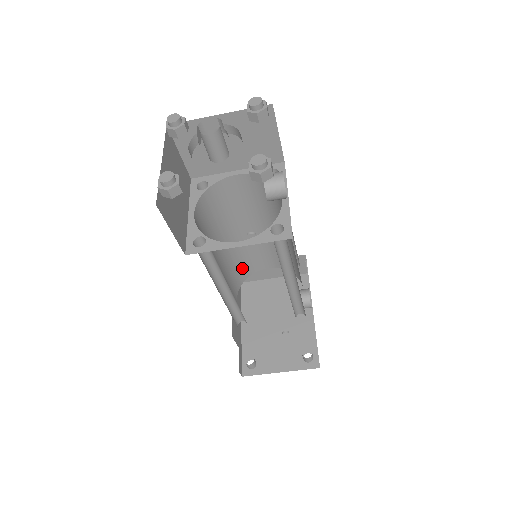
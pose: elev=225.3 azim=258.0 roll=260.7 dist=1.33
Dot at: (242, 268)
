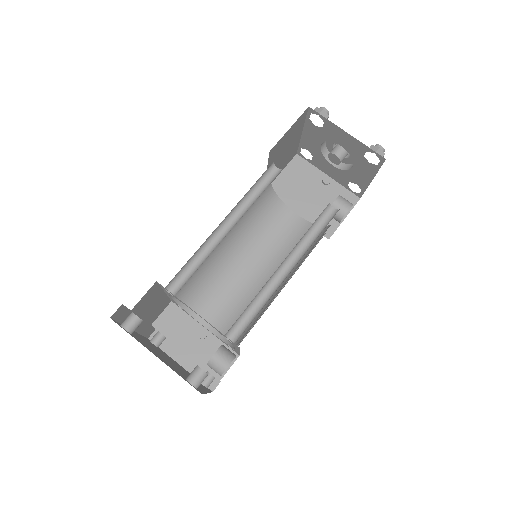
Dot at: (198, 291)
